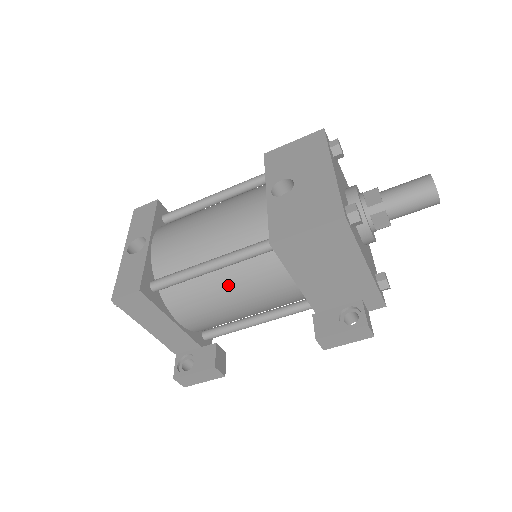
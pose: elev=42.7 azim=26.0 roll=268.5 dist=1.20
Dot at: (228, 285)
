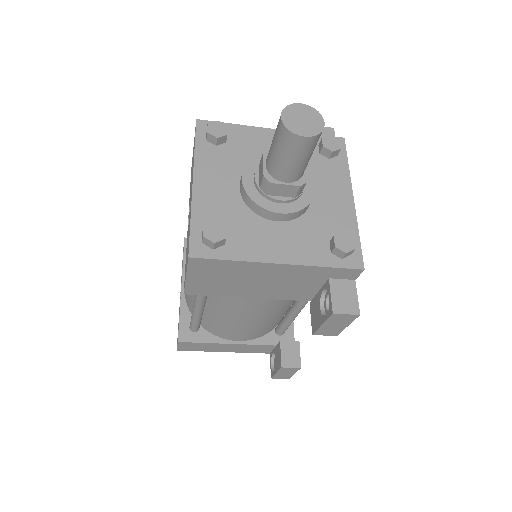
Dot at: (223, 313)
